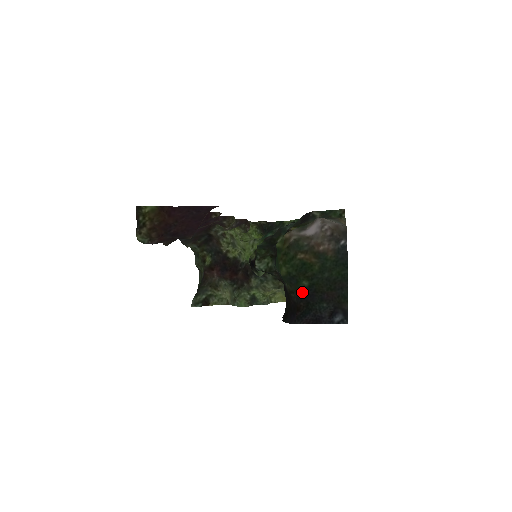
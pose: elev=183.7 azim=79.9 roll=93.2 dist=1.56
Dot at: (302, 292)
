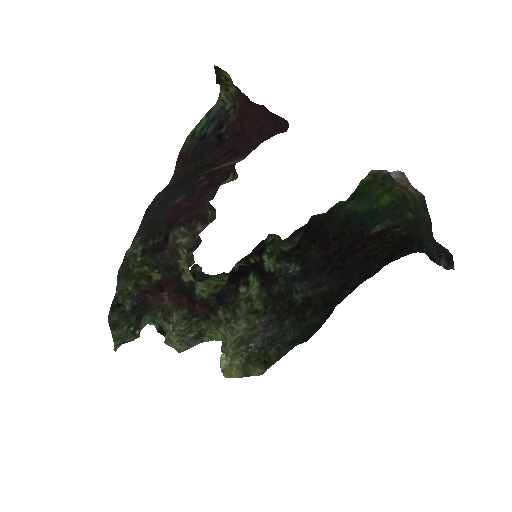
Dot at: (411, 223)
